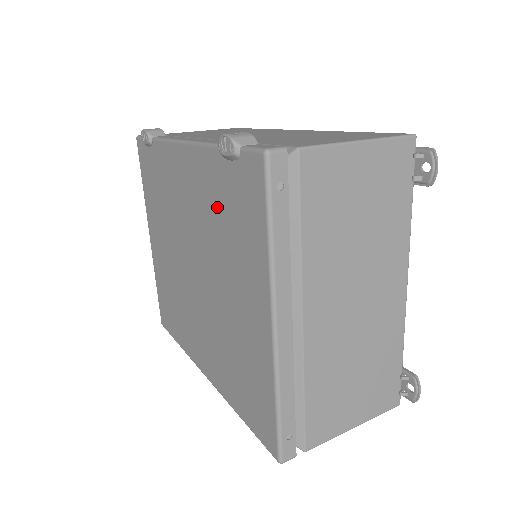
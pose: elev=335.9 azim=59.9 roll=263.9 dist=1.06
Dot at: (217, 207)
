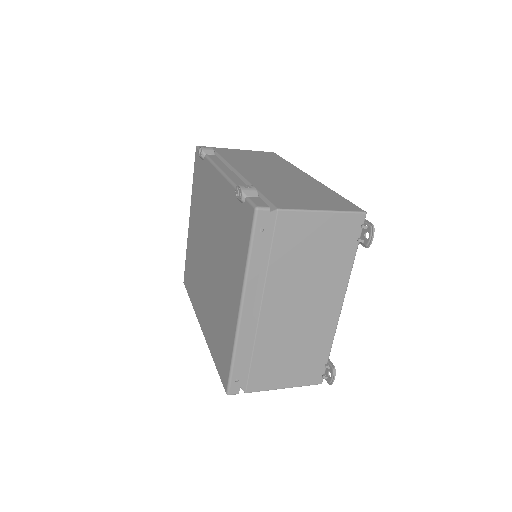
Dot at: (228, 224)
